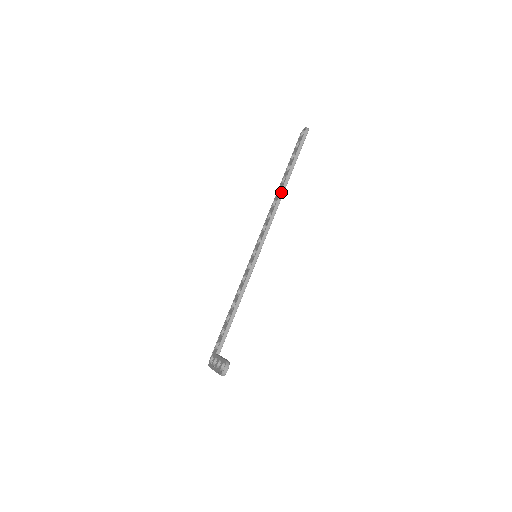
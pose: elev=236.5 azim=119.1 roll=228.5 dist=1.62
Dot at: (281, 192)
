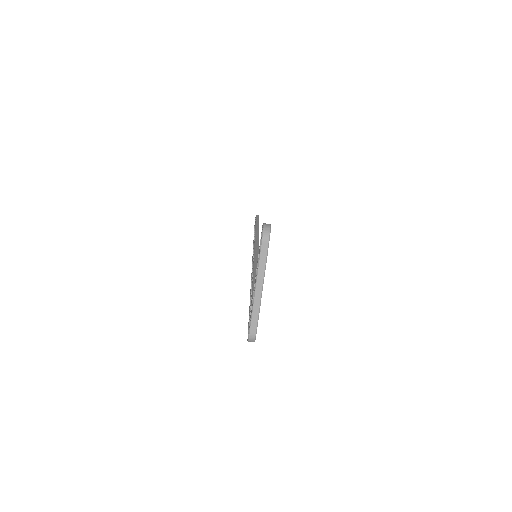
Dot at: (255, 230)
